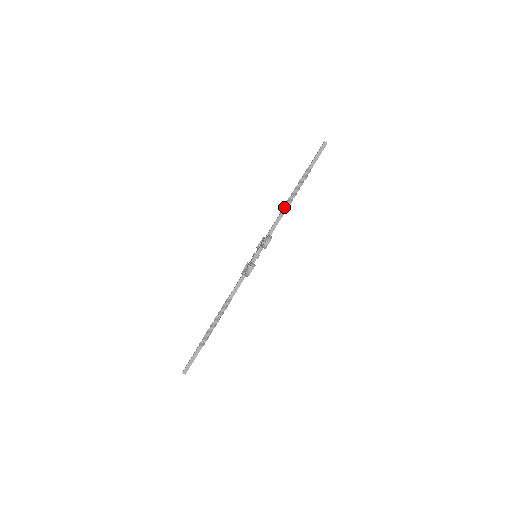
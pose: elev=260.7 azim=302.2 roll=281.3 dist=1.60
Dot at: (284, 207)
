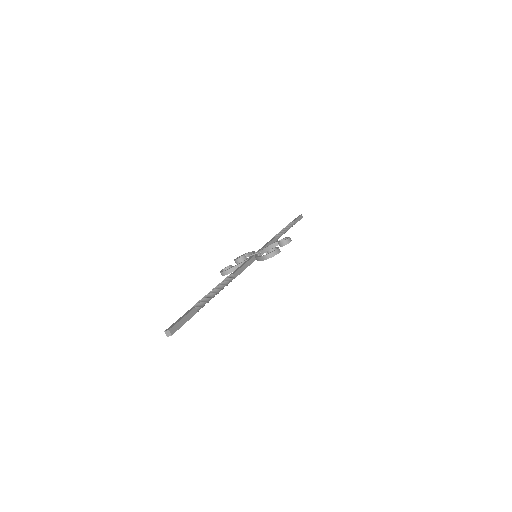
Dot at: (279, 234)
